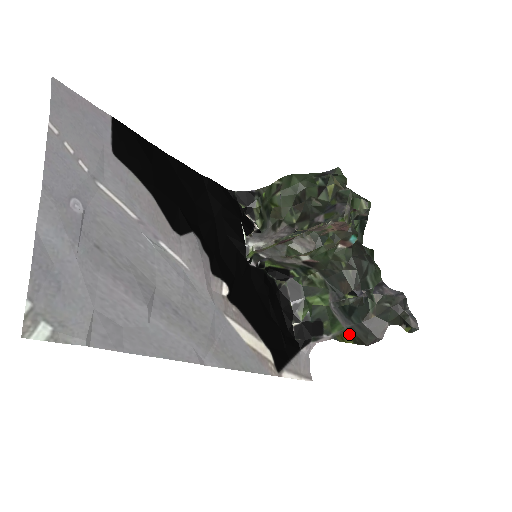
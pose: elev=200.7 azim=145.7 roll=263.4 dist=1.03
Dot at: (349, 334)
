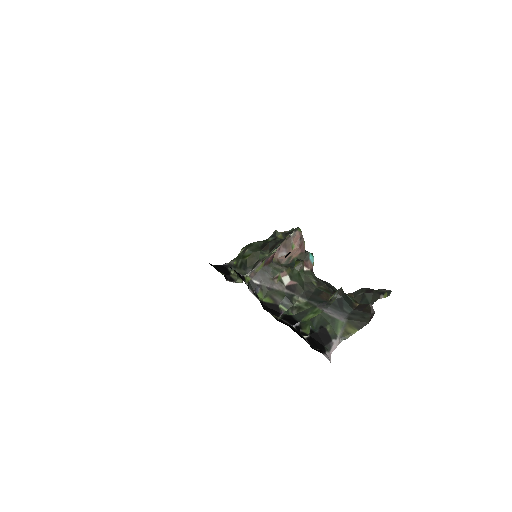
Dot at: (350, 324)
